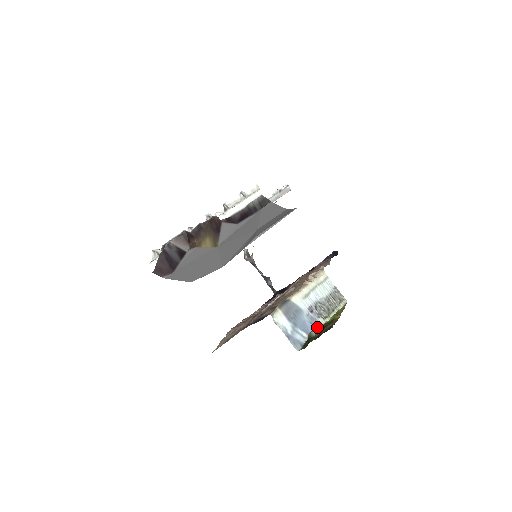
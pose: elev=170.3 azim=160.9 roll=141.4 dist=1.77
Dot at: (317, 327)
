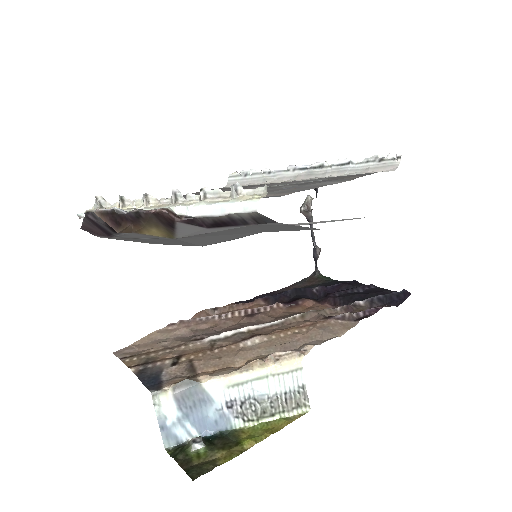
Dot at: (222, 429)
